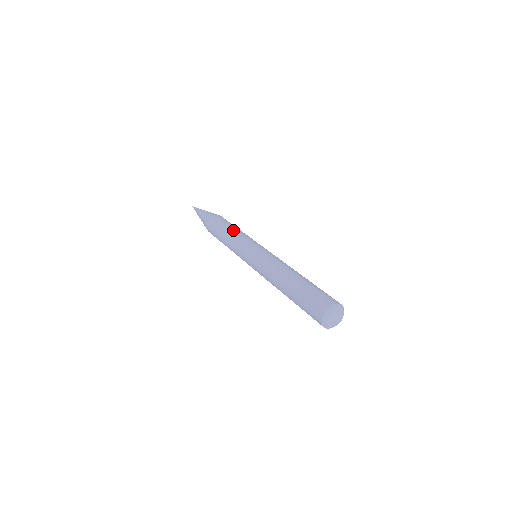
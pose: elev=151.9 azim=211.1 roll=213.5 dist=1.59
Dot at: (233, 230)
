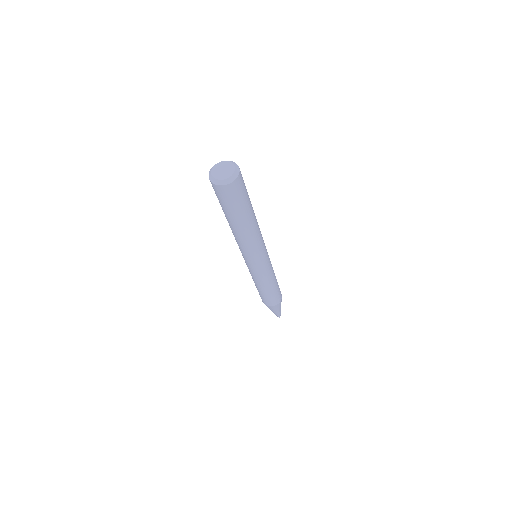
Dot at: occluded
